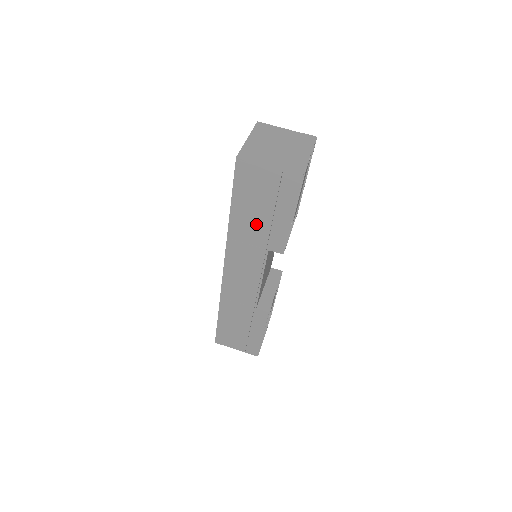
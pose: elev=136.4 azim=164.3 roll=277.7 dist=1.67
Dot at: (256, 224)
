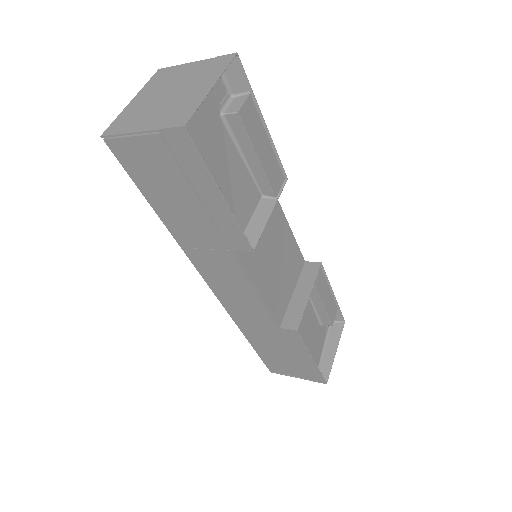
Dot at: (193, 220)
